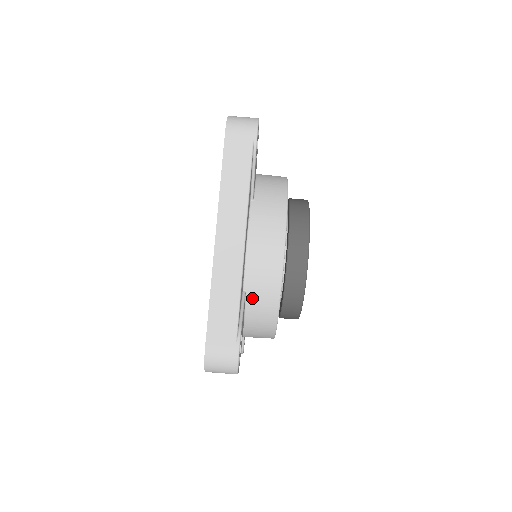
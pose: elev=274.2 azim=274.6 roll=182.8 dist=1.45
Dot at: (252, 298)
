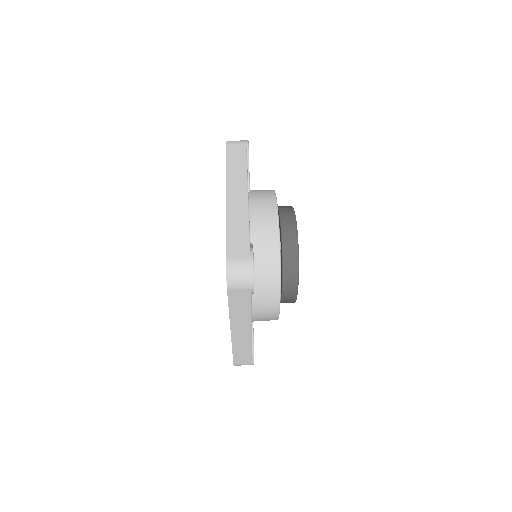
Dot at: (258, 249)
